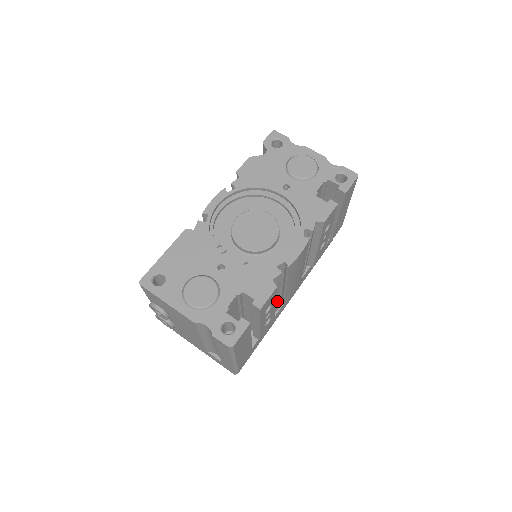
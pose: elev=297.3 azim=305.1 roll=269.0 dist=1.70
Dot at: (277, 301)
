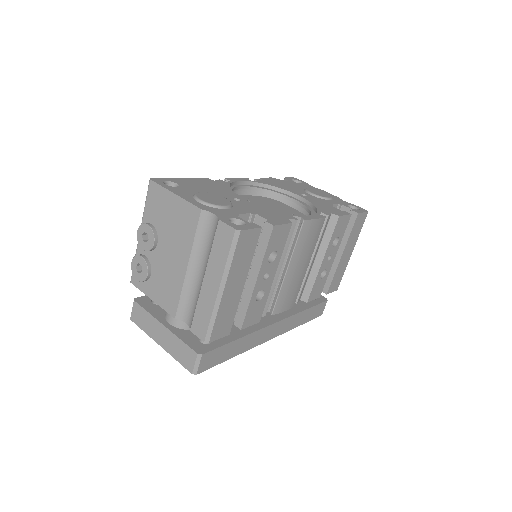
Dot at: (272, 288)
